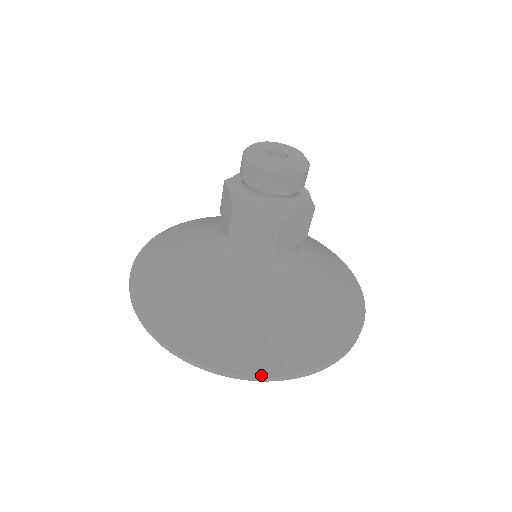
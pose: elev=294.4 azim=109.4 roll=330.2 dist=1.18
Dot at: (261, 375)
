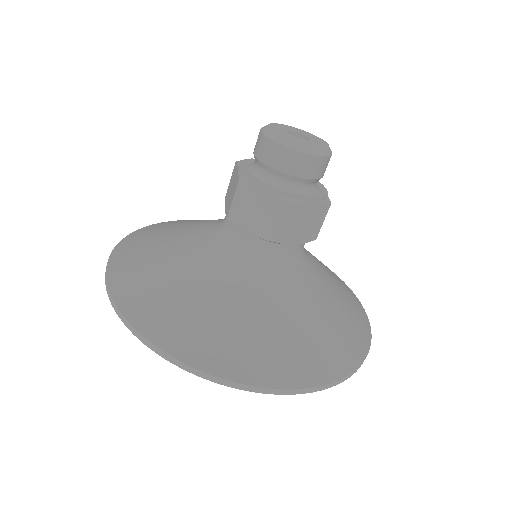
Dot at: (233, 379)
